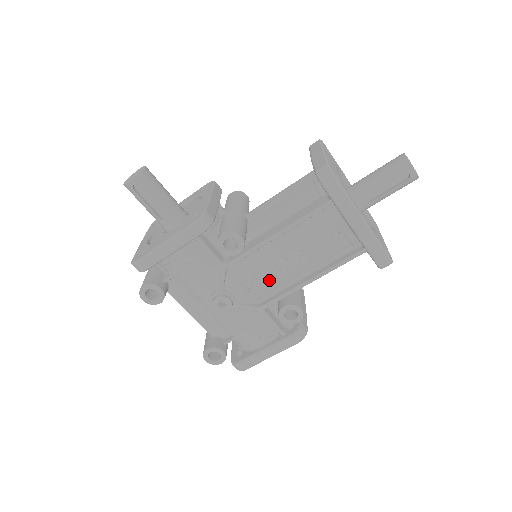
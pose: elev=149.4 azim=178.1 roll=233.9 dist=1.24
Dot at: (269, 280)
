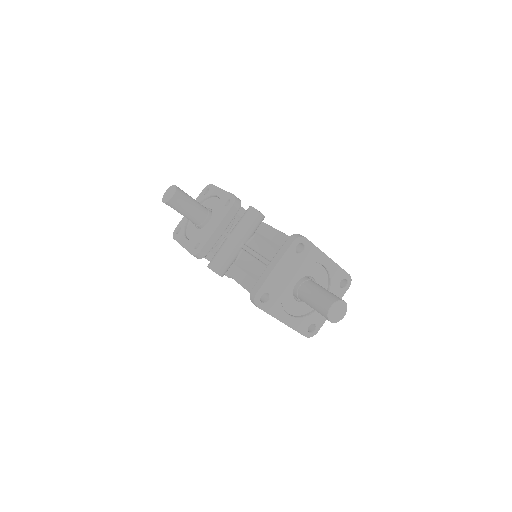
Dot at: occluded
